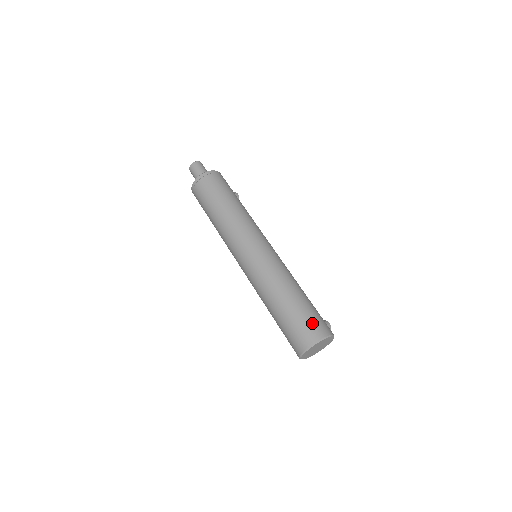
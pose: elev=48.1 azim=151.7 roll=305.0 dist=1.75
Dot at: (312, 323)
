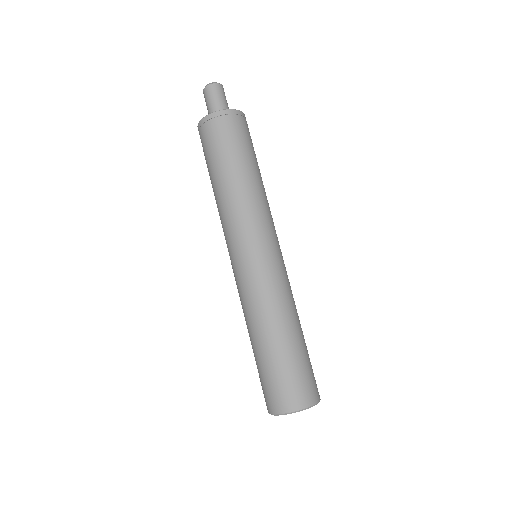
Dot at: (311, 379)
